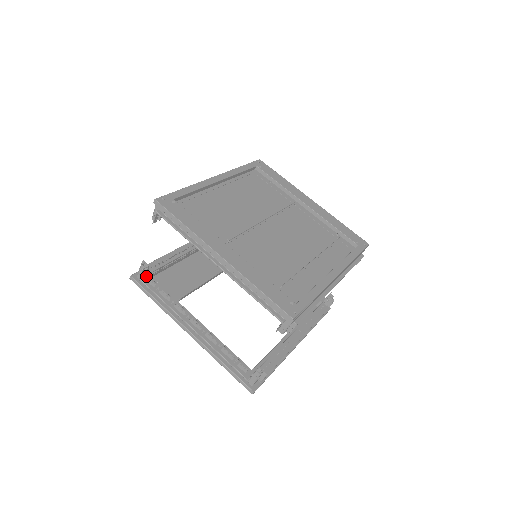
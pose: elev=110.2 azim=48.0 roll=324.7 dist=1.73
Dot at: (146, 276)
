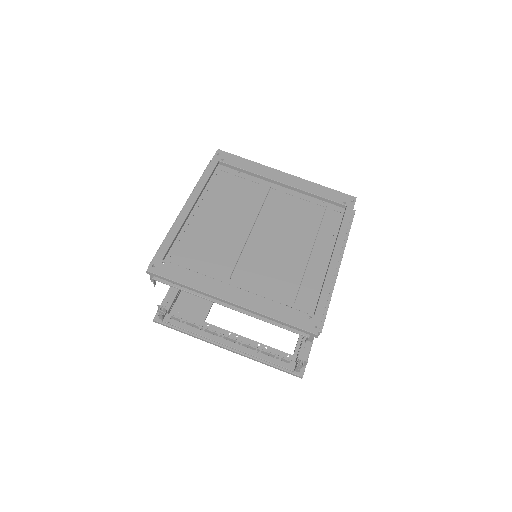
Dot at: (167, 315)
